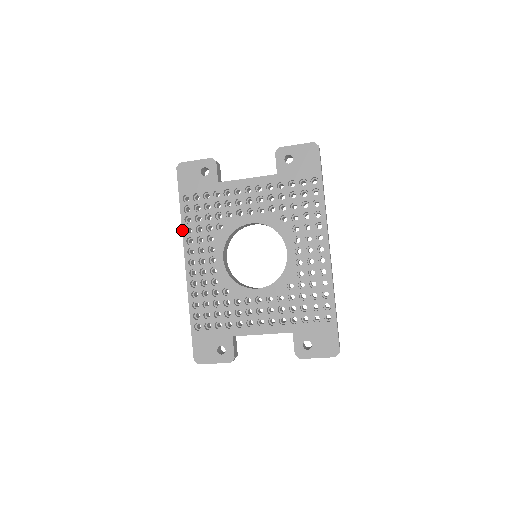
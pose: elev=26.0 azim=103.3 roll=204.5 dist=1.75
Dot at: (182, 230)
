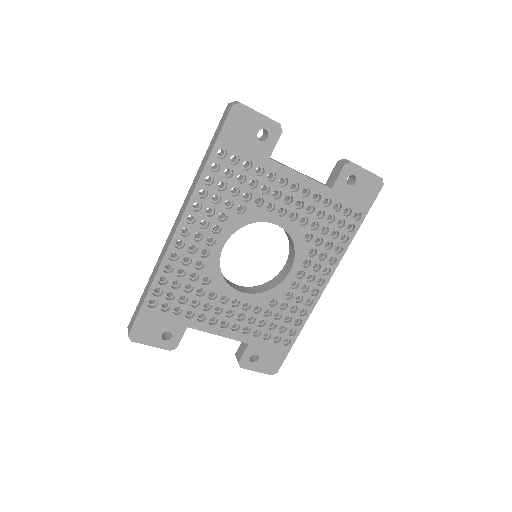
Dot at: (195, 189)
